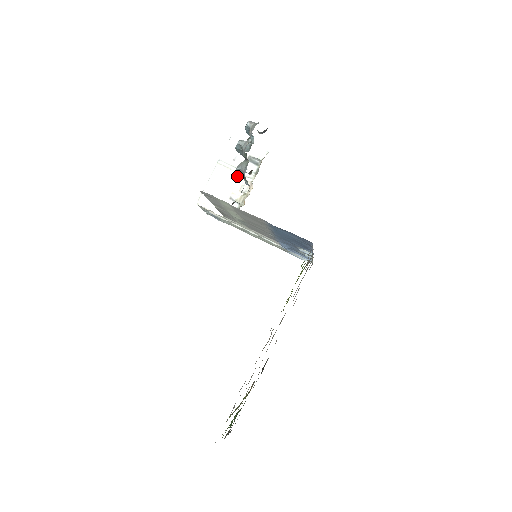
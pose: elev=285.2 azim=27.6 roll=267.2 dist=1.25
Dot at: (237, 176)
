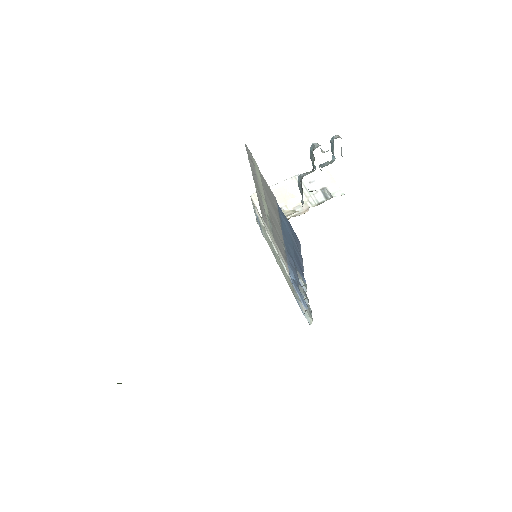
Dot at: (301, 196)
